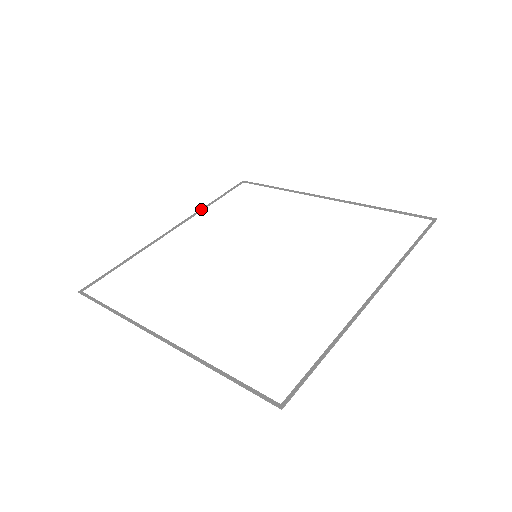
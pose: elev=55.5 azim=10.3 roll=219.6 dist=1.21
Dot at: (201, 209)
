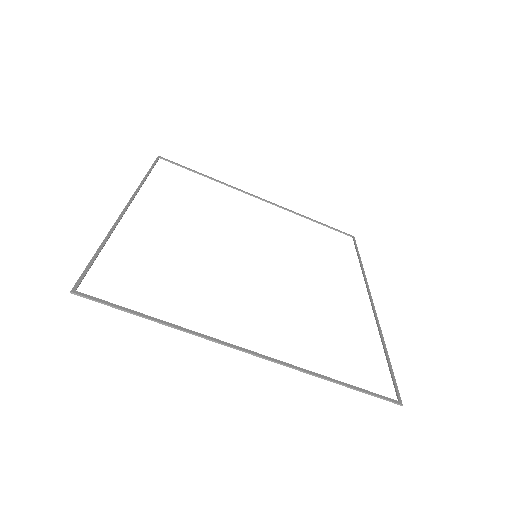
Dot at: occluded
